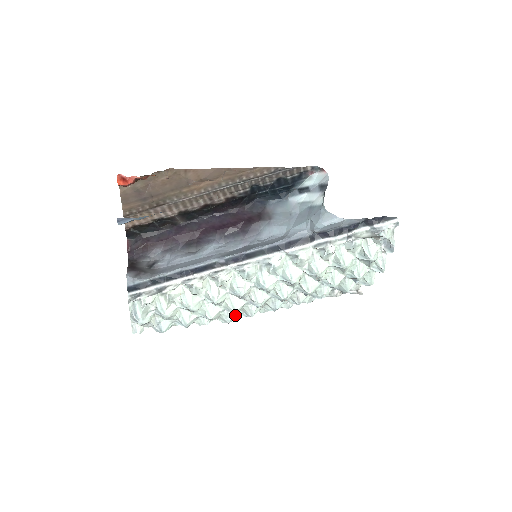
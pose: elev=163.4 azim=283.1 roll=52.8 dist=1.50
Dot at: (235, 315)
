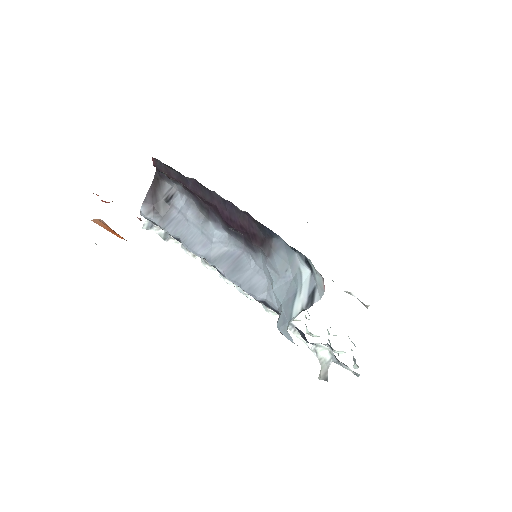
Dot at: occluded
